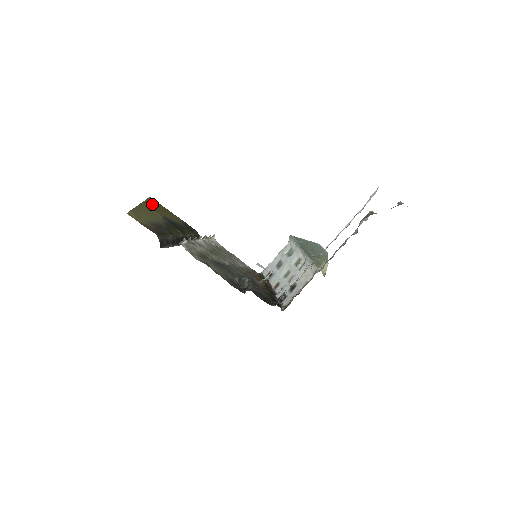
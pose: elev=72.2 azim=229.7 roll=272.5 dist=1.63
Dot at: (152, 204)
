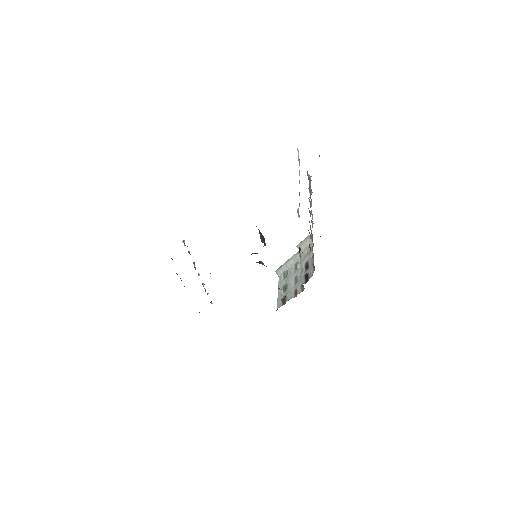
Dot at: occluded
